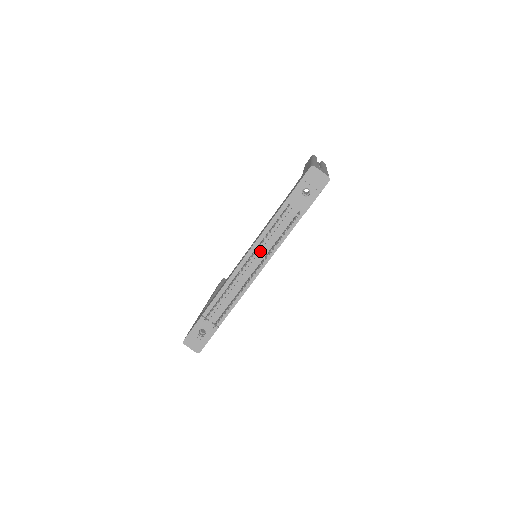
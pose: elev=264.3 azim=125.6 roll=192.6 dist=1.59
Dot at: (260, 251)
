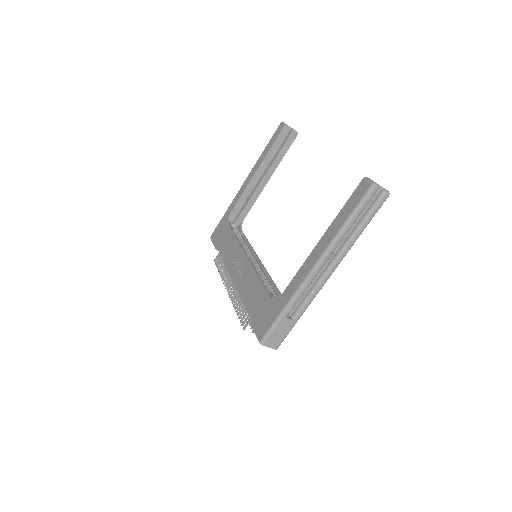
Dot at: occluded
